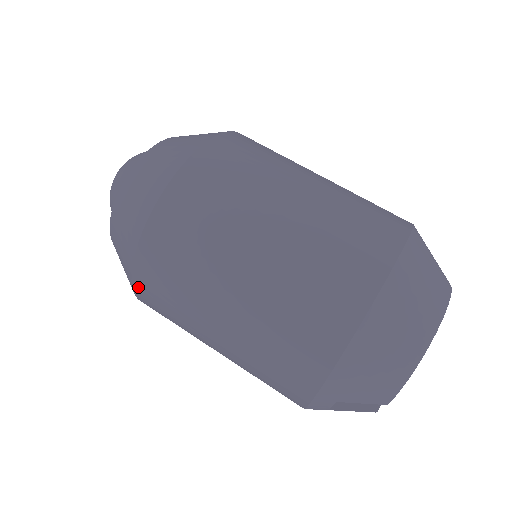
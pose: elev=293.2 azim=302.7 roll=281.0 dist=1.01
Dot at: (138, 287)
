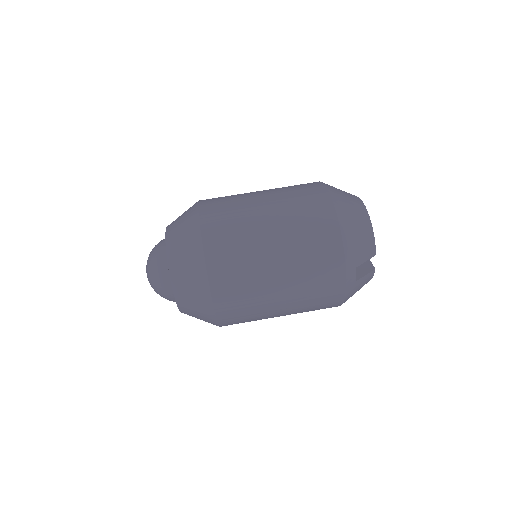
Dot at: (217, 296)
